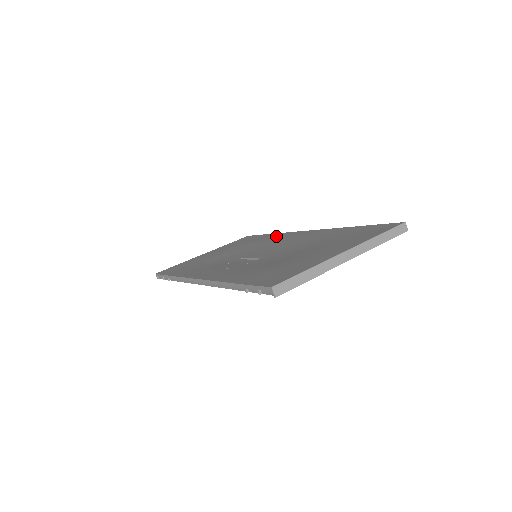
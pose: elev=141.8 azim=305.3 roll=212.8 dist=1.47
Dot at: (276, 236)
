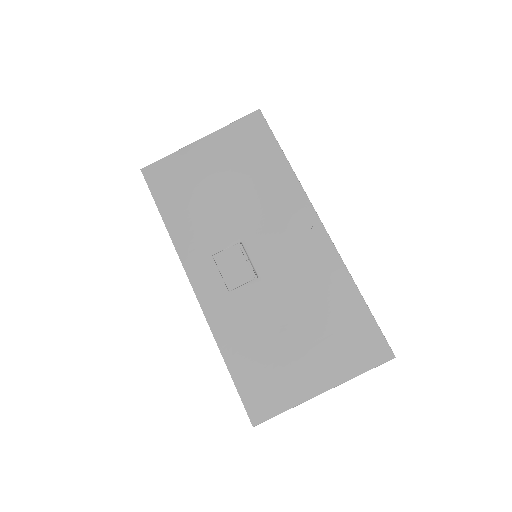
Dot at: (288, 189)
